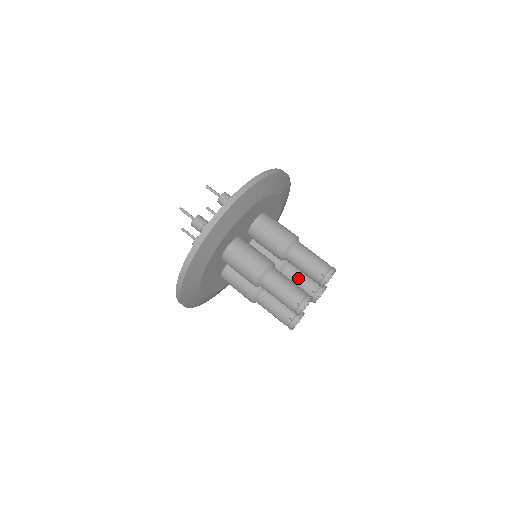
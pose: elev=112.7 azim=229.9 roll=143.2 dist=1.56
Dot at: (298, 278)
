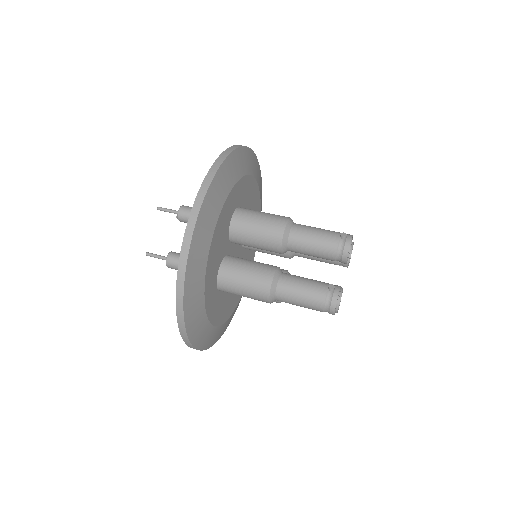
Dot at: occluded
